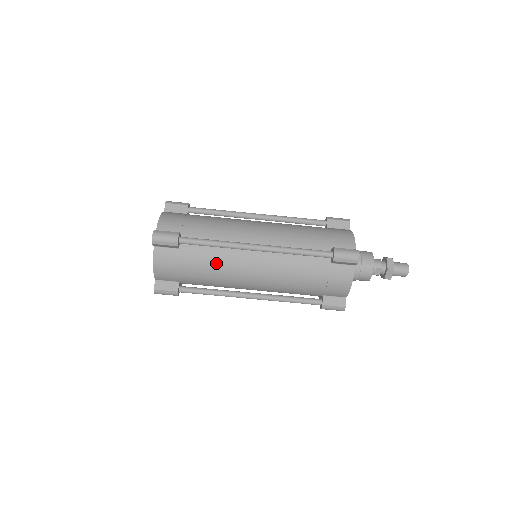
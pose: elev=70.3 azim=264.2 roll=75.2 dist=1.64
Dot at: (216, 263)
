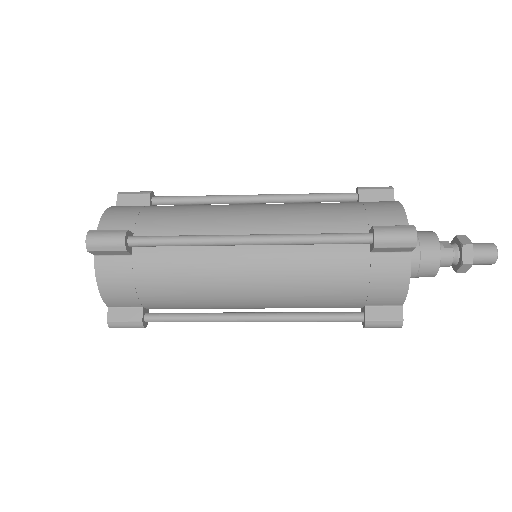
Dot at: occluded
